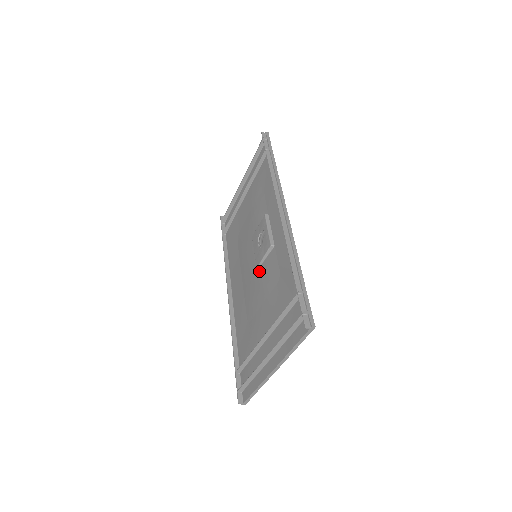
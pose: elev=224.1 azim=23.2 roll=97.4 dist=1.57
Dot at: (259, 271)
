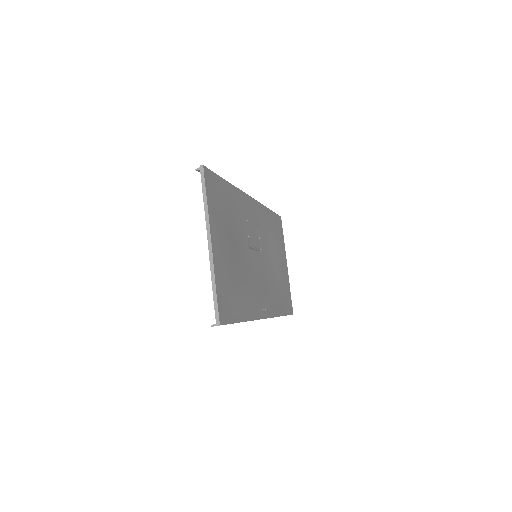
Dot at: occluded
